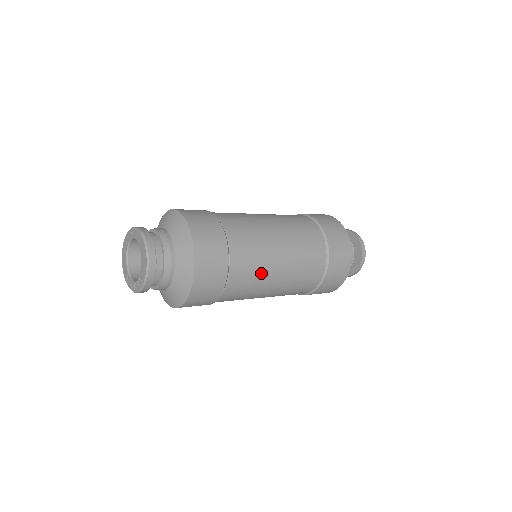
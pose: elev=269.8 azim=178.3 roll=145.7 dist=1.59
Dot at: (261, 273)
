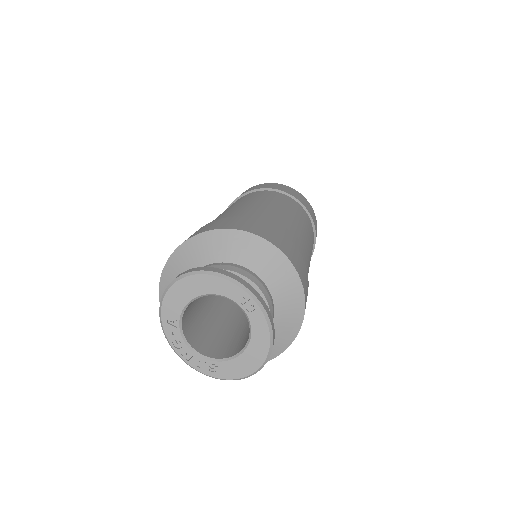
Dot at: occluded
